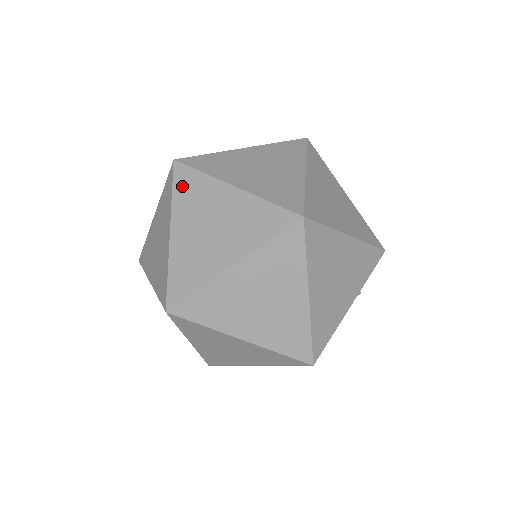
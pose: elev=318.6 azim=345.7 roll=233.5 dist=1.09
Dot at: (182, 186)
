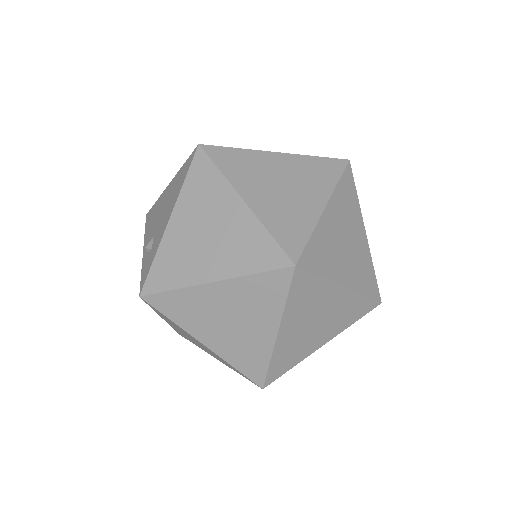
Dot at: (226, 162)
